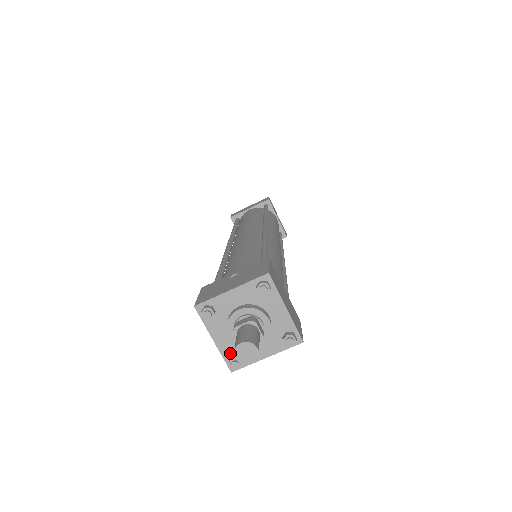
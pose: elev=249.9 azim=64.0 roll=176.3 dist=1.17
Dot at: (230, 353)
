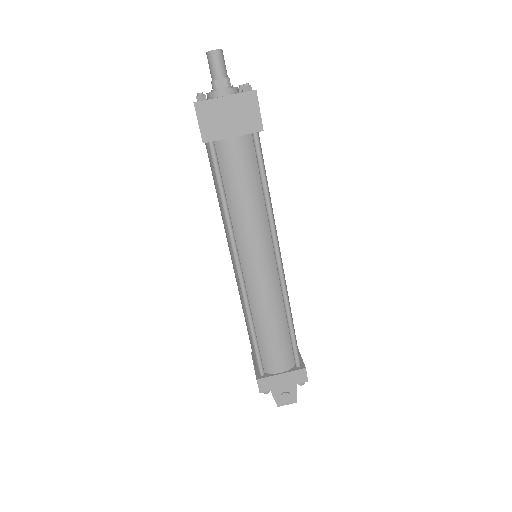
Dot at: occluded
